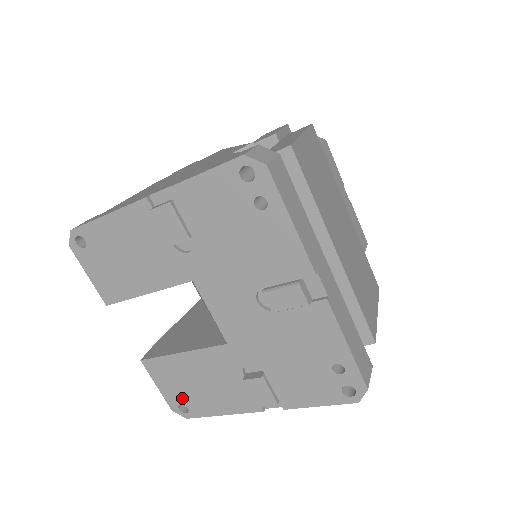
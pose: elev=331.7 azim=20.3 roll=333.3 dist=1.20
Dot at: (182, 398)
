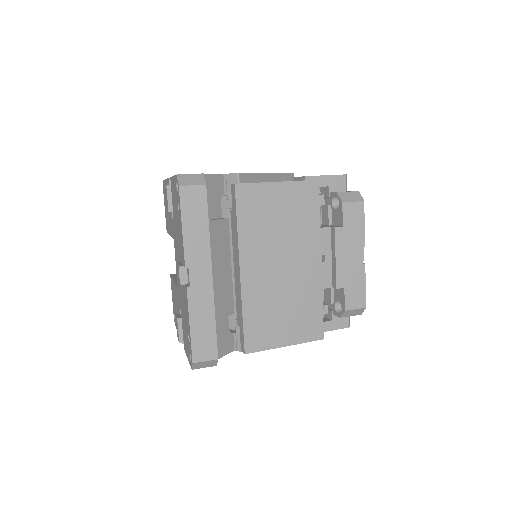
Dot at: (174, 310)
